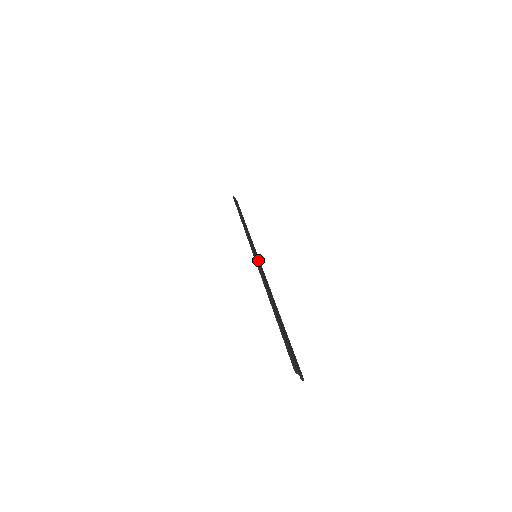
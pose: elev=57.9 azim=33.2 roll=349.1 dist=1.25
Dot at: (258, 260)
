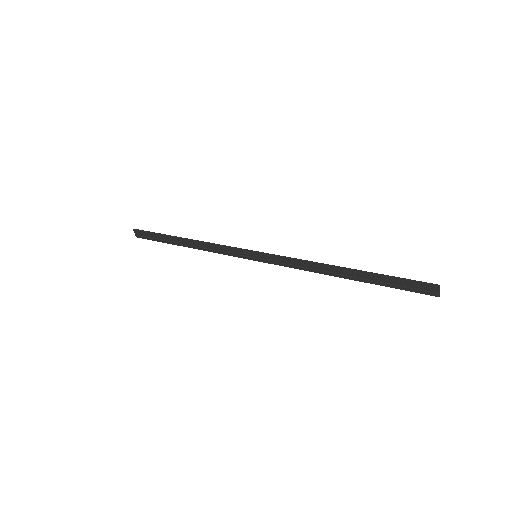
Dot at: (266, 257)
